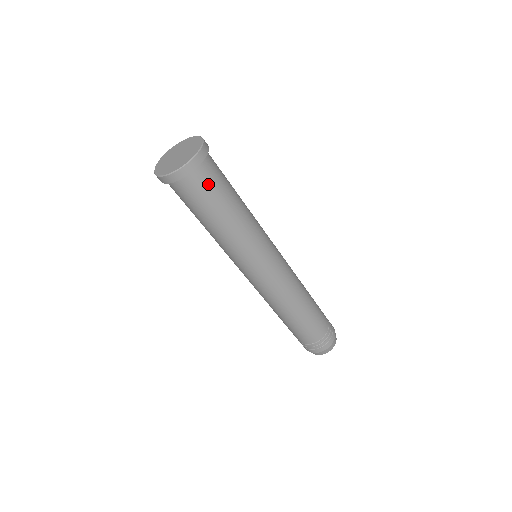
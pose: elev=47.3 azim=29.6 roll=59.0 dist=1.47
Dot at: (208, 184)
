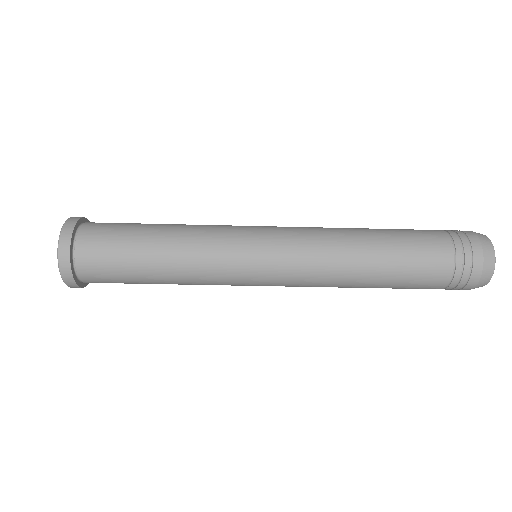
Dot at: (104, 277)
